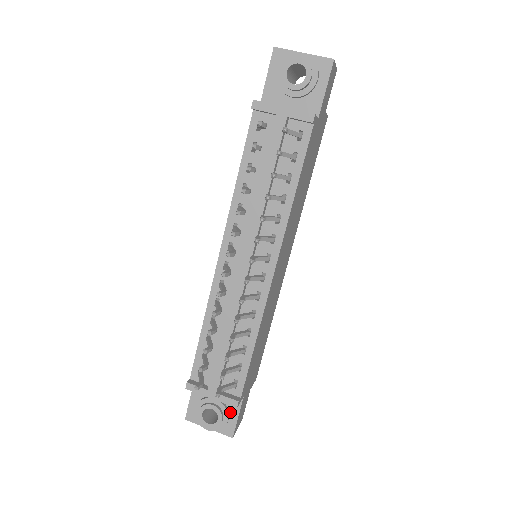
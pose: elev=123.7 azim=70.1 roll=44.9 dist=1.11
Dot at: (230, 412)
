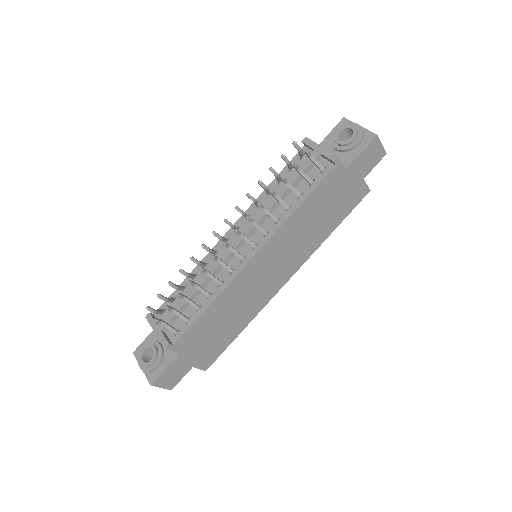
Dot at: (163, 362)
